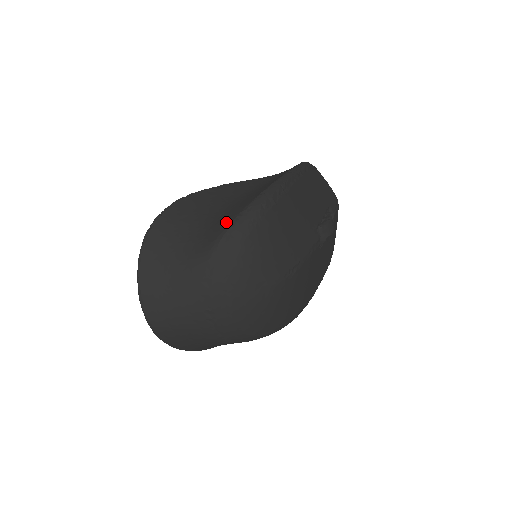
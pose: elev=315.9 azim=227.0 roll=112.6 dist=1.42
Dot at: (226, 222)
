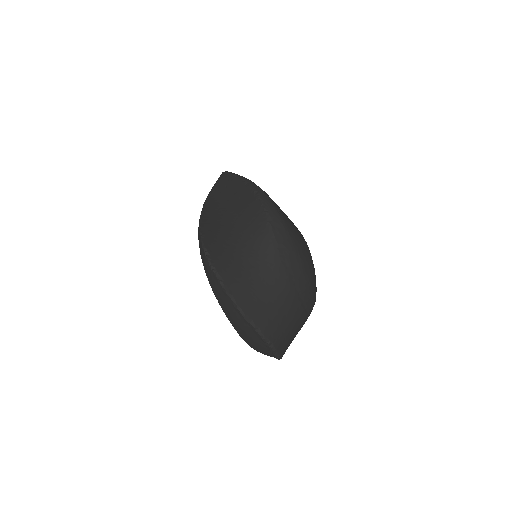
Dot at: (261, 223)
